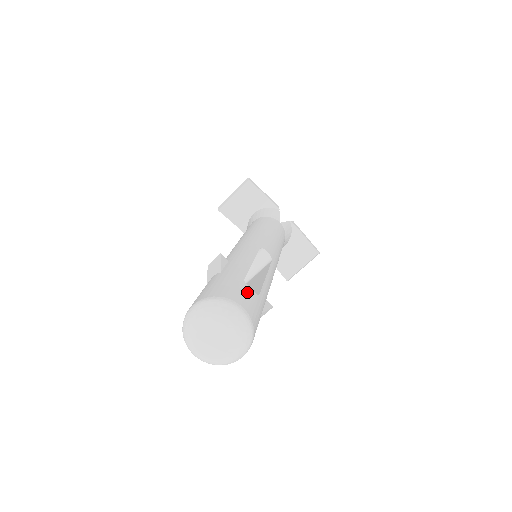
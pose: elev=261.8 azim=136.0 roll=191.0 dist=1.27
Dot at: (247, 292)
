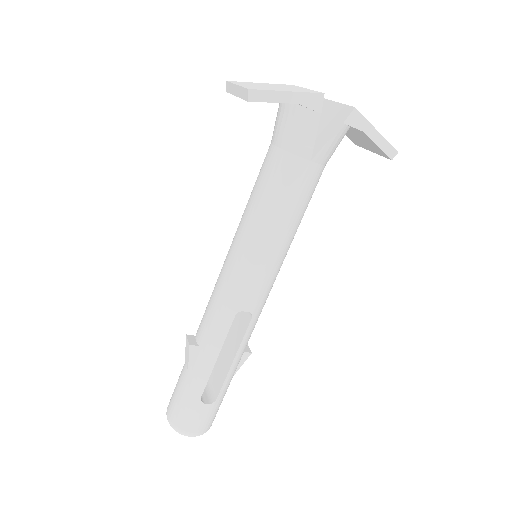
Dot at: (201, 413)
